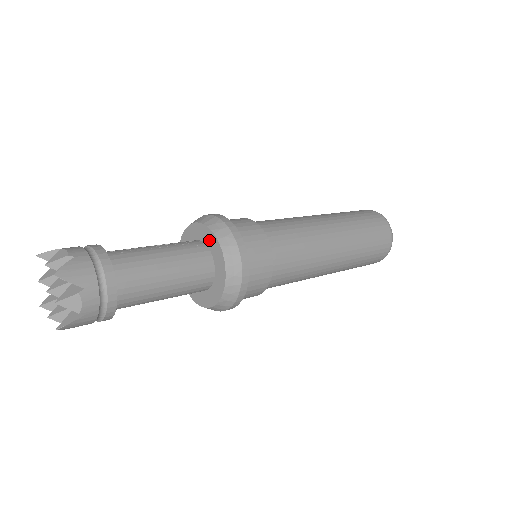
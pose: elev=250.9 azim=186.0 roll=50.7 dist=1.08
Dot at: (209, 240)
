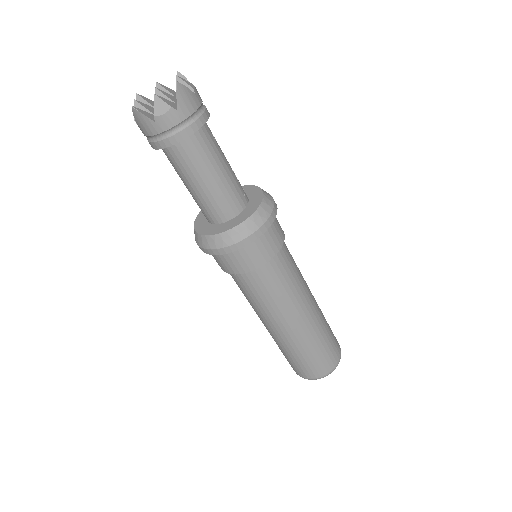
Dot at: (254, 201)
